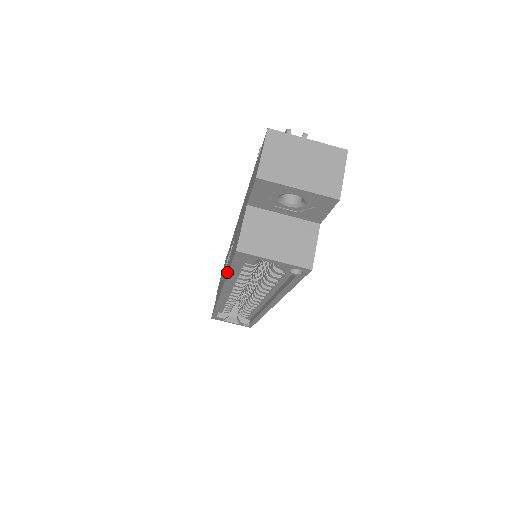
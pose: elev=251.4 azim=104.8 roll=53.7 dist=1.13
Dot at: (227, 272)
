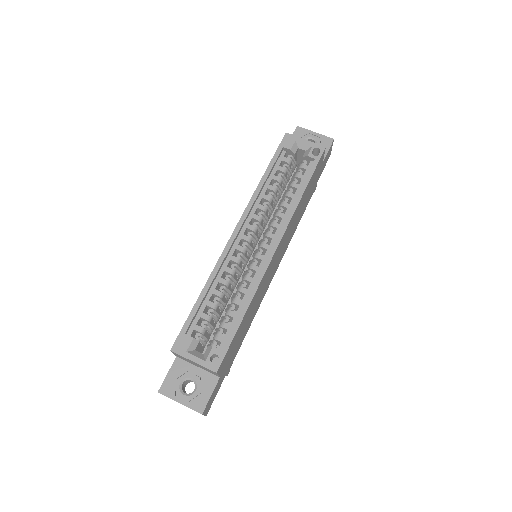
Dot at: (262, 178)
